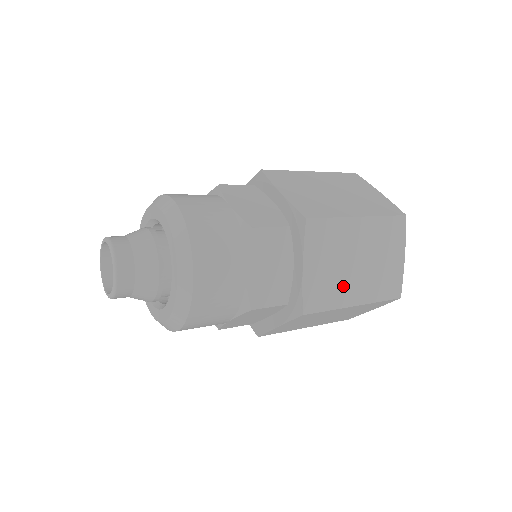
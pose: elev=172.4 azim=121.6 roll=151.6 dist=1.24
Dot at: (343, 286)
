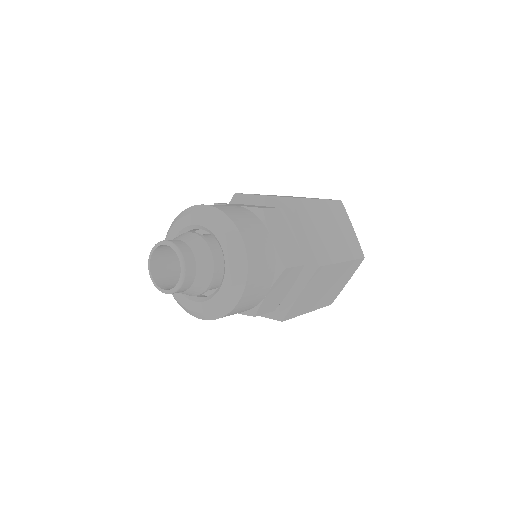
Dot at: (331, 247)
